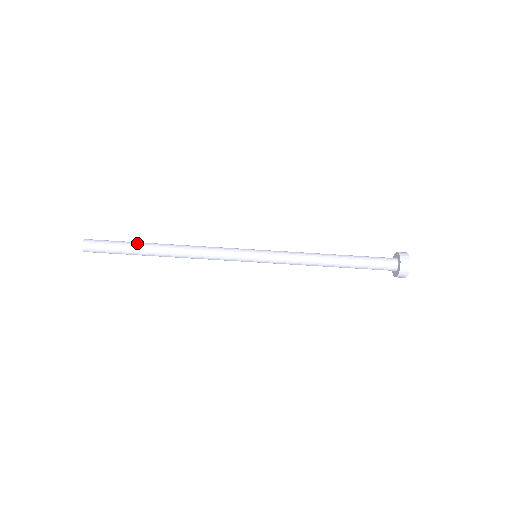
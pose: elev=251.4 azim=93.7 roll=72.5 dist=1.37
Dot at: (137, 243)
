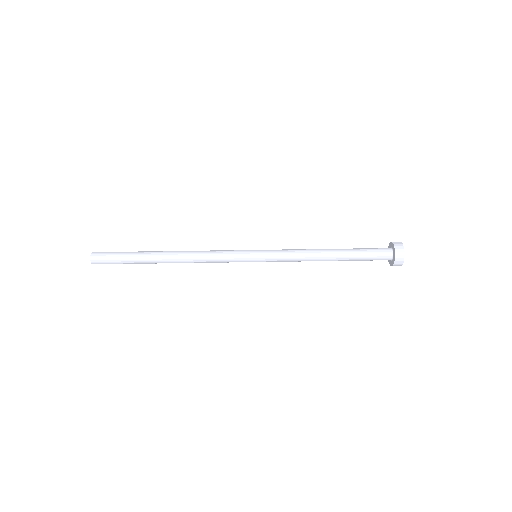
Dot at: occluded
